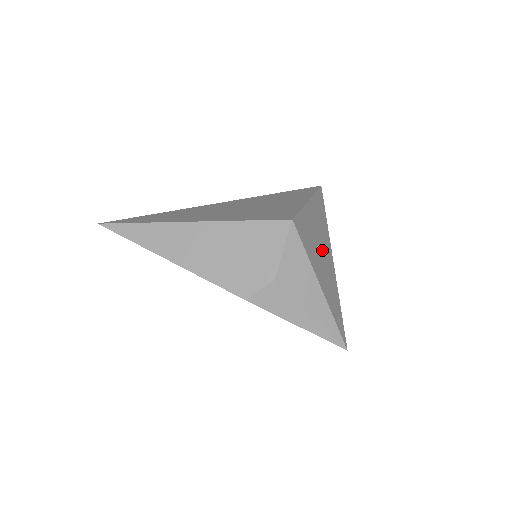
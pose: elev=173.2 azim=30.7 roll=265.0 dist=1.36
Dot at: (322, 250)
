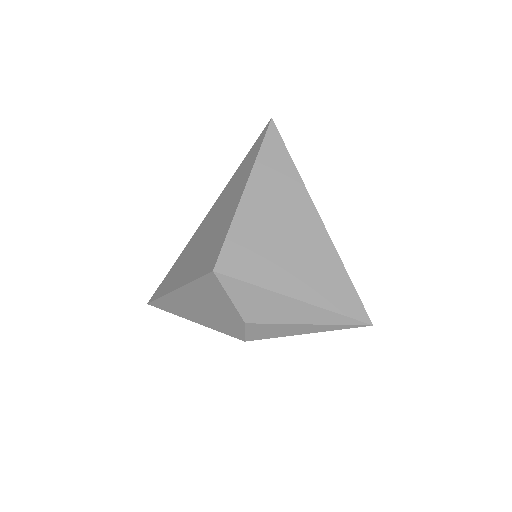
Dot at: (289, 234)
